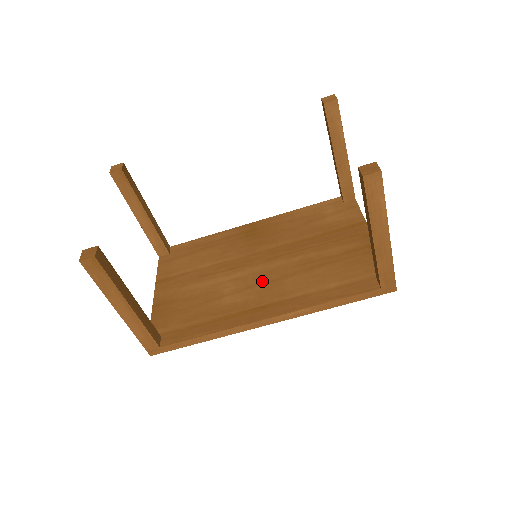
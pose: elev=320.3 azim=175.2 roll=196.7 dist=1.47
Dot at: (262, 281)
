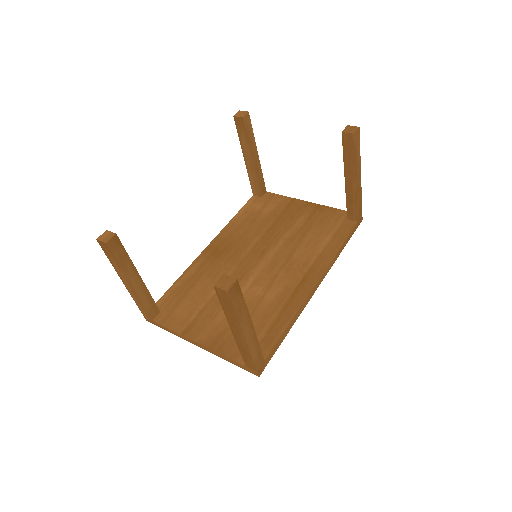
Dot at: (277, 269)
